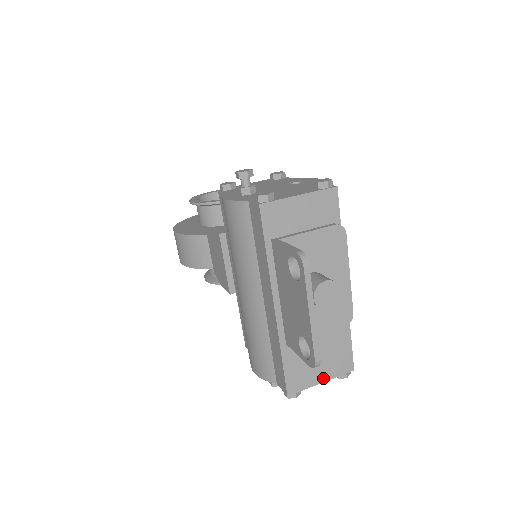
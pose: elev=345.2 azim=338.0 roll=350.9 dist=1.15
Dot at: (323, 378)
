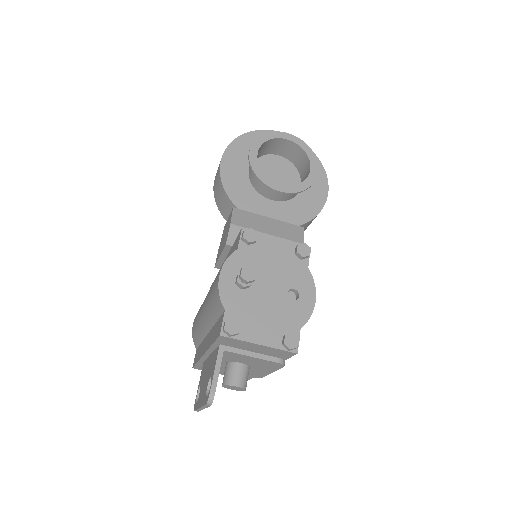
Dot at: (223, 374)
